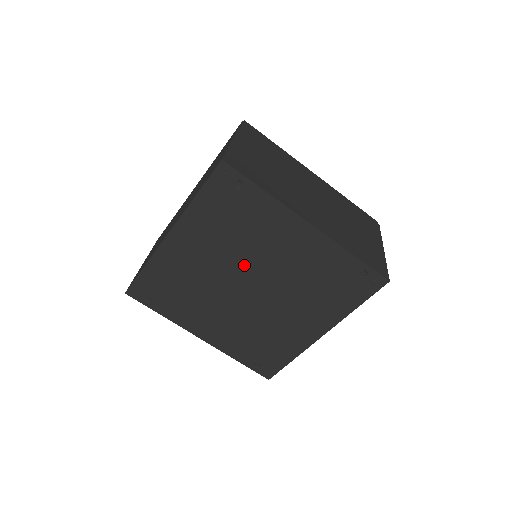
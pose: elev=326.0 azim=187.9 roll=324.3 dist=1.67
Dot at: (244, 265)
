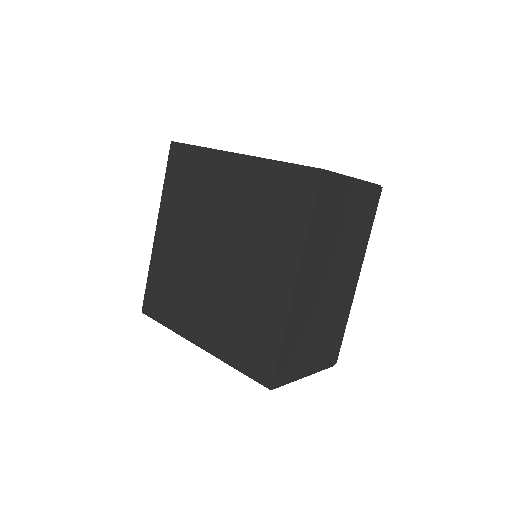
Dot at: (206, 229)
